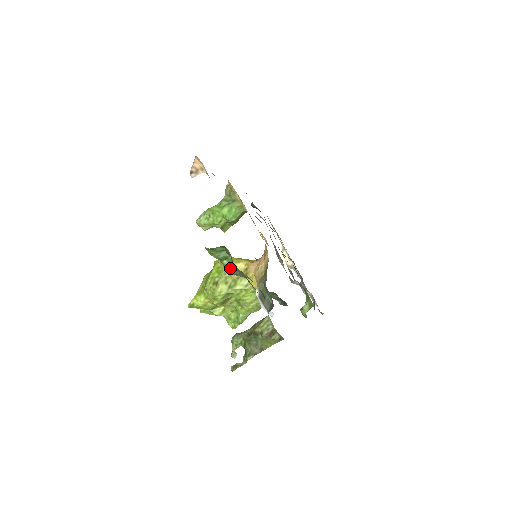
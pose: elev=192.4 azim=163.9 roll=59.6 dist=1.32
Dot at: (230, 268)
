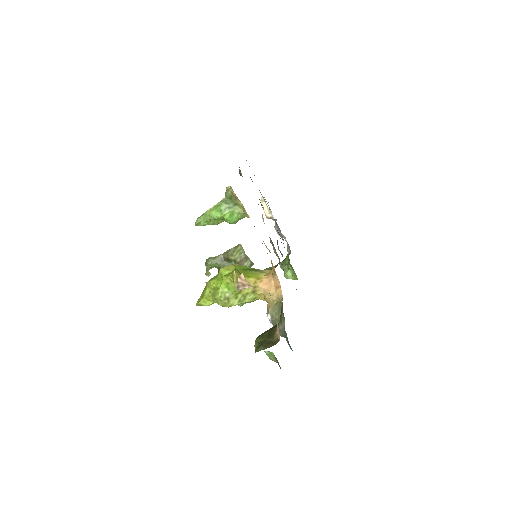
Dot at: (272, 360)
